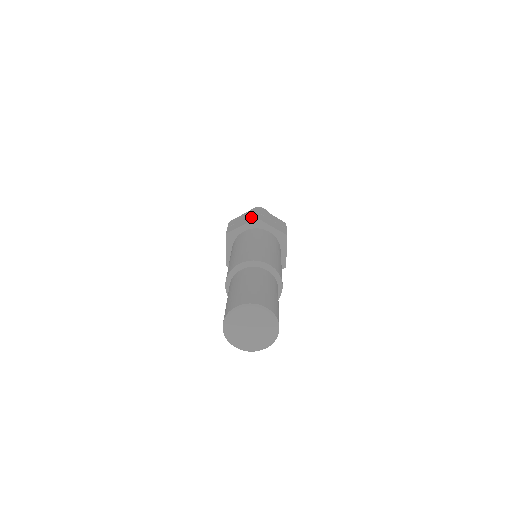
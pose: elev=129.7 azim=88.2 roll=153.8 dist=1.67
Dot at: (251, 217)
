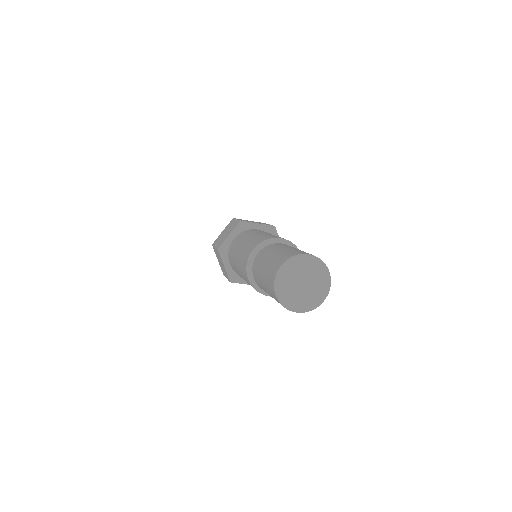
Dot at: (234, 225)
